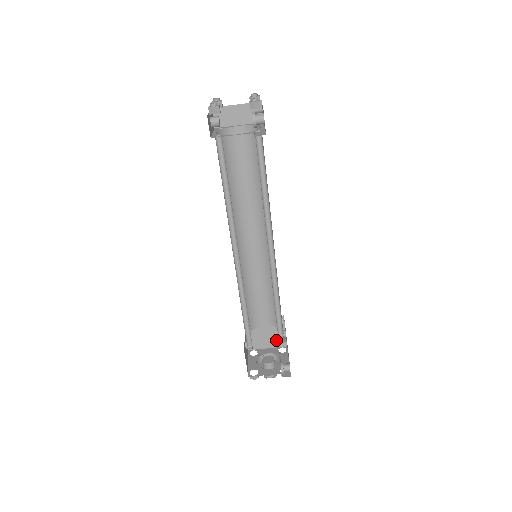
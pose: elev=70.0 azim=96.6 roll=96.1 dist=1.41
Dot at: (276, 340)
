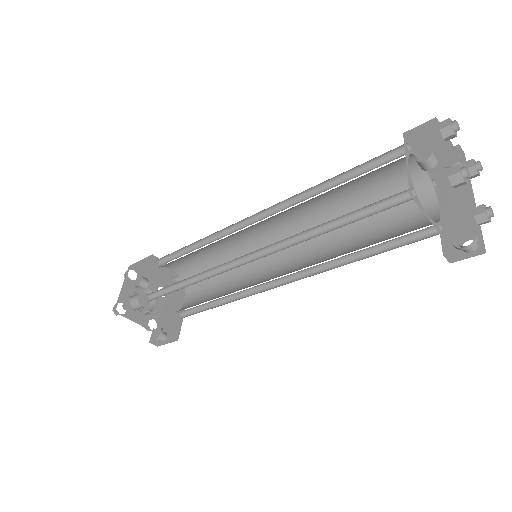
Dot at: (165, 280)
